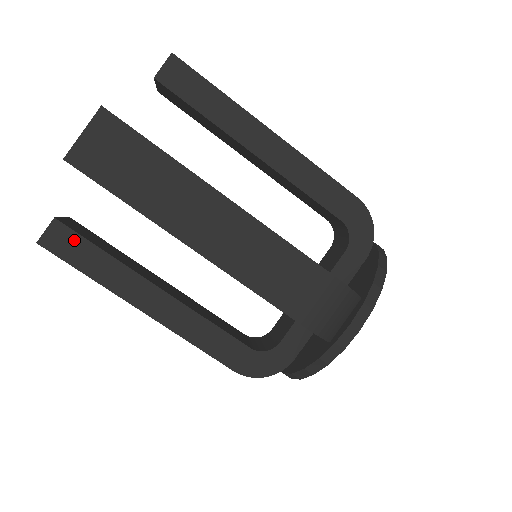
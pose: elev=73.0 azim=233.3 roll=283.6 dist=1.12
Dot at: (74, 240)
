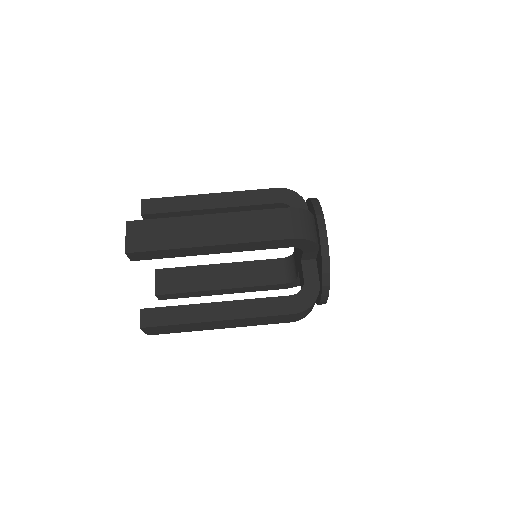
Dot at: (157, 312)
